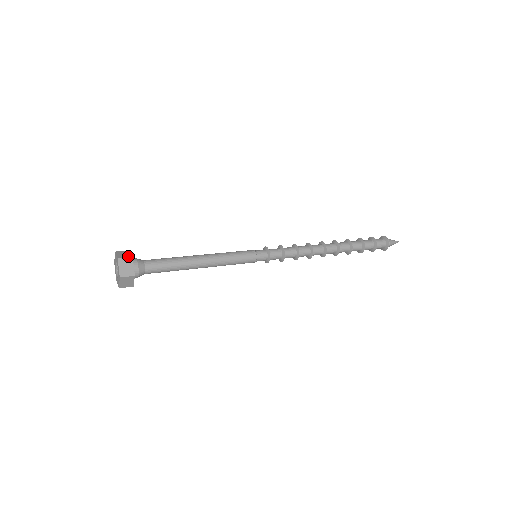
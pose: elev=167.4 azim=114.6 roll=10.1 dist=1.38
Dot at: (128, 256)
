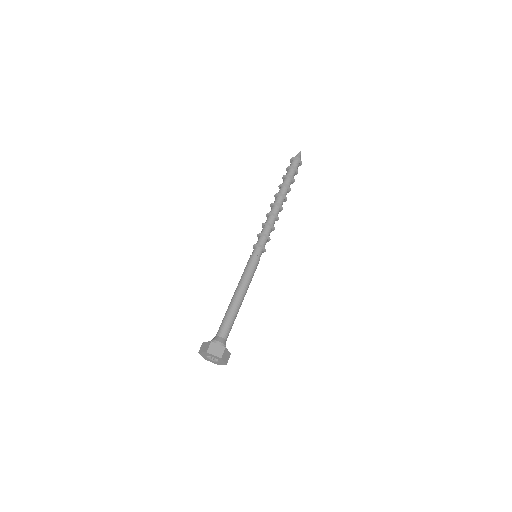
Dot at: (222, 349)
